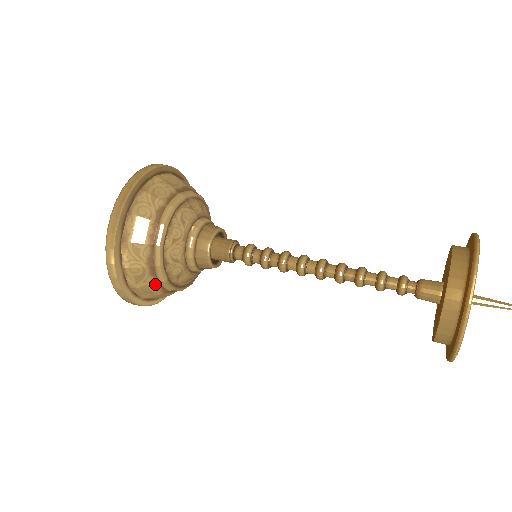
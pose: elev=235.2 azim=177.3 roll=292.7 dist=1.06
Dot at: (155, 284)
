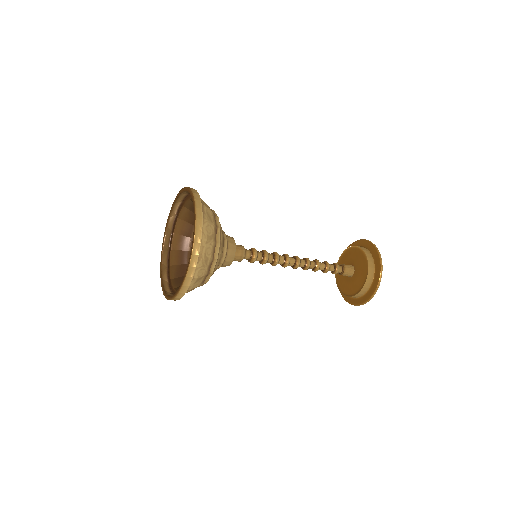
Dot at: occluded
